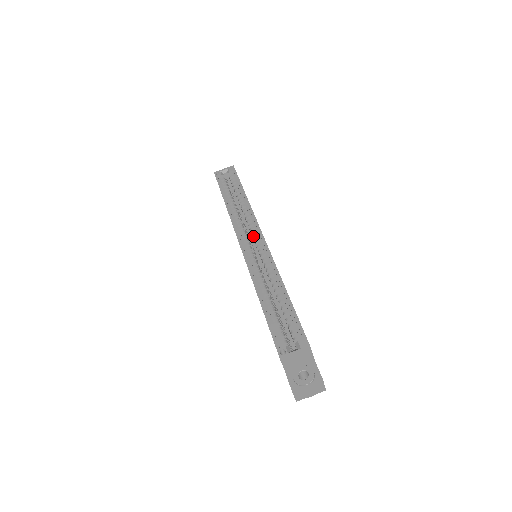
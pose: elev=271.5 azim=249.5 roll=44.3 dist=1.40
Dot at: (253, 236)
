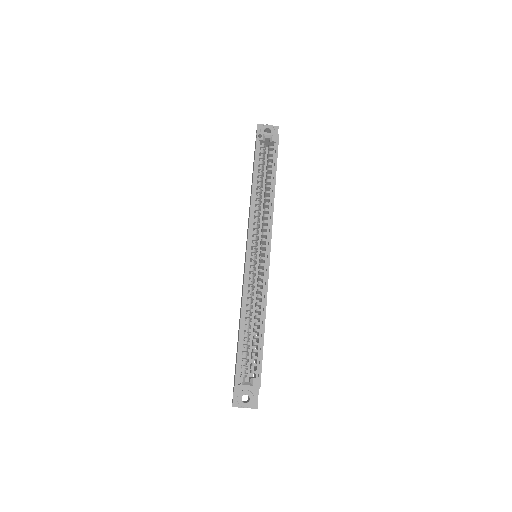
Dot at: (262, 241)
